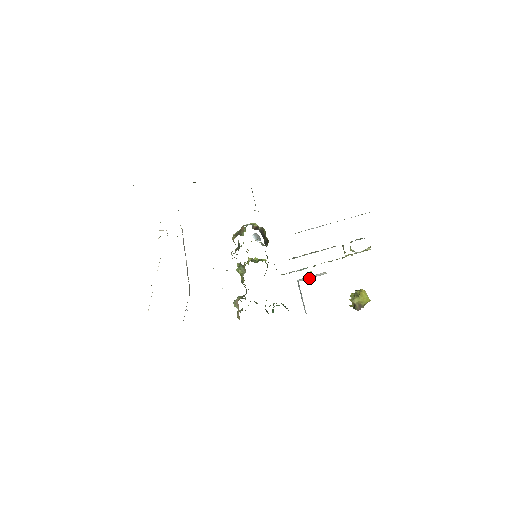
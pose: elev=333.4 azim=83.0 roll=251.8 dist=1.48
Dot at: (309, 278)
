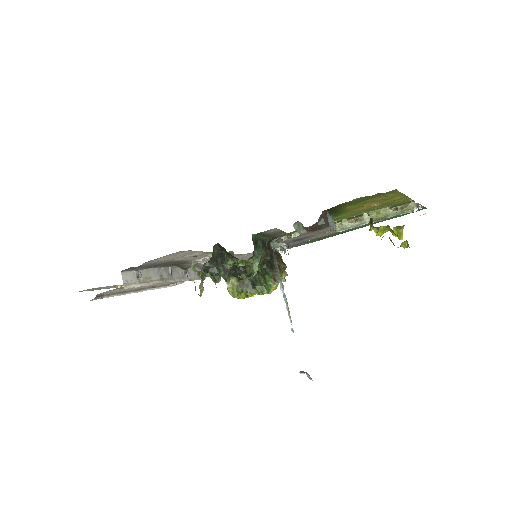
Dot at: occluded
